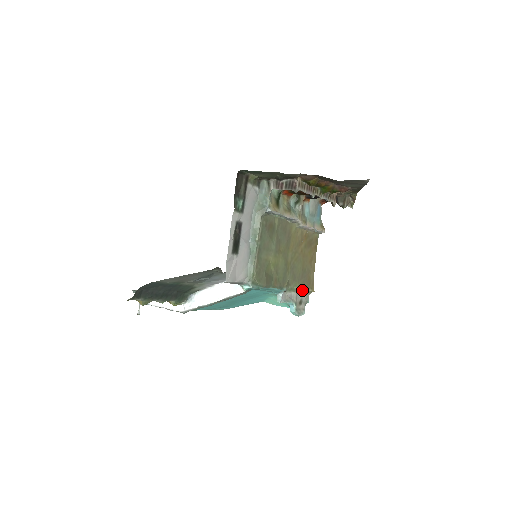
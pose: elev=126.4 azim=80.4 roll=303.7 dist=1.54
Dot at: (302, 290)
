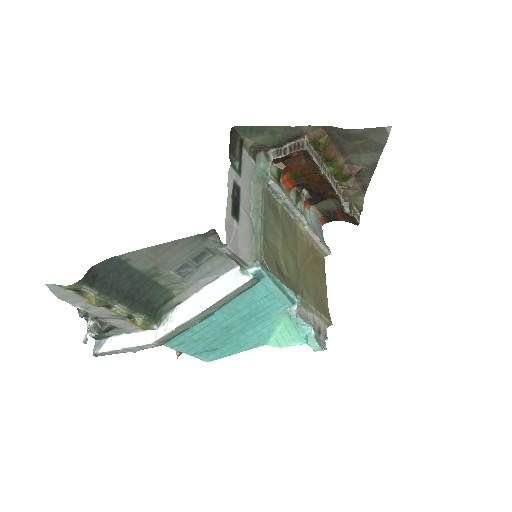
Dot at: (318, 314)
